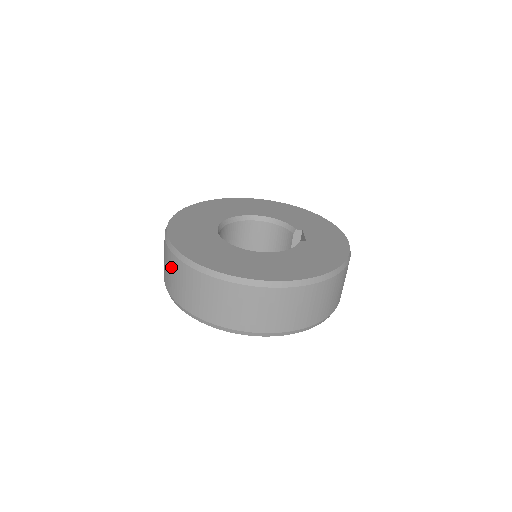
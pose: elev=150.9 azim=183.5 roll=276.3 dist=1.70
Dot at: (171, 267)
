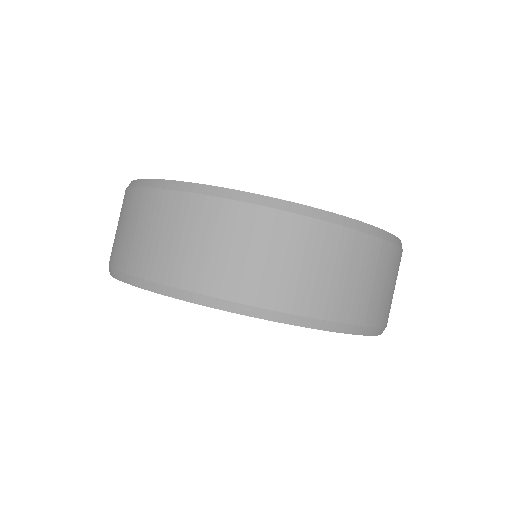
Dot at: (148, 217)
